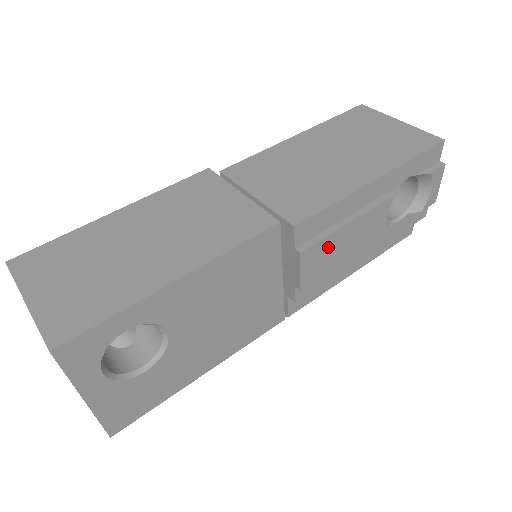
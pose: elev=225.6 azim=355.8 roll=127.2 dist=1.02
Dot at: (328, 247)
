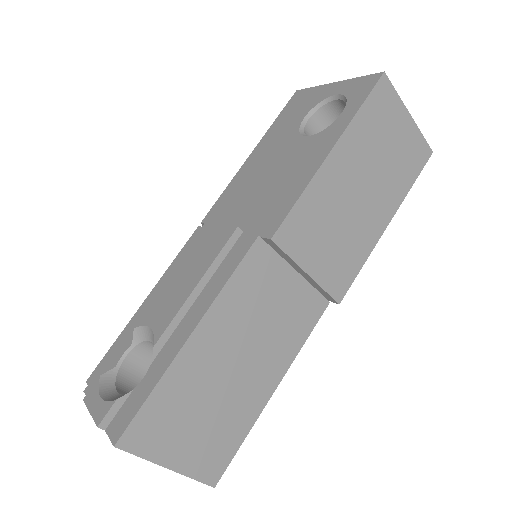
Dot at: occluded
